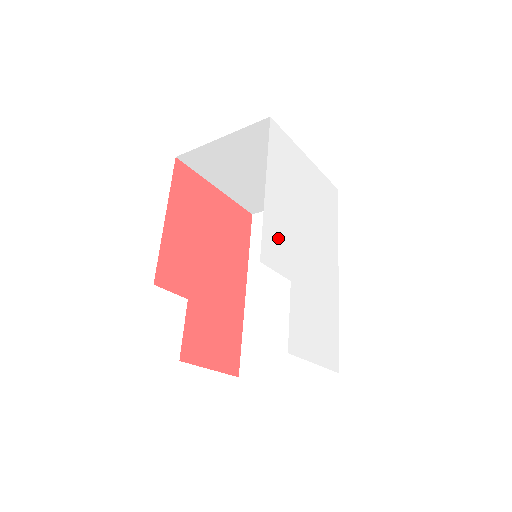
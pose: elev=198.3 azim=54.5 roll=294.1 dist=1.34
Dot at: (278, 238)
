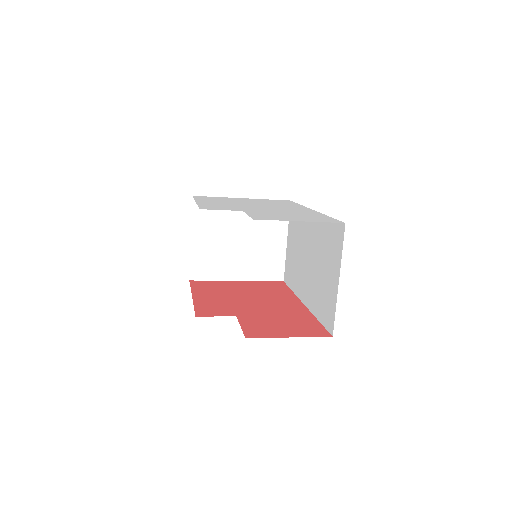
Dot at: occluded
